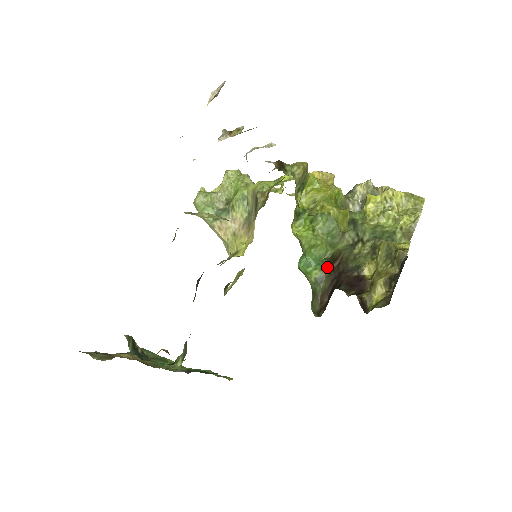
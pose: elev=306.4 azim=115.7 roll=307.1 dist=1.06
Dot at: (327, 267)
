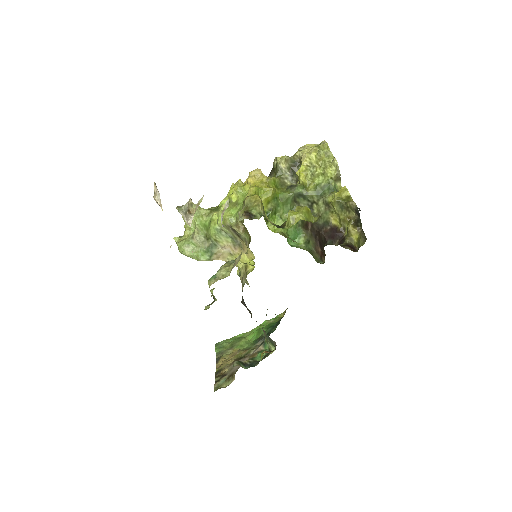
Dot at: (305, 232)
